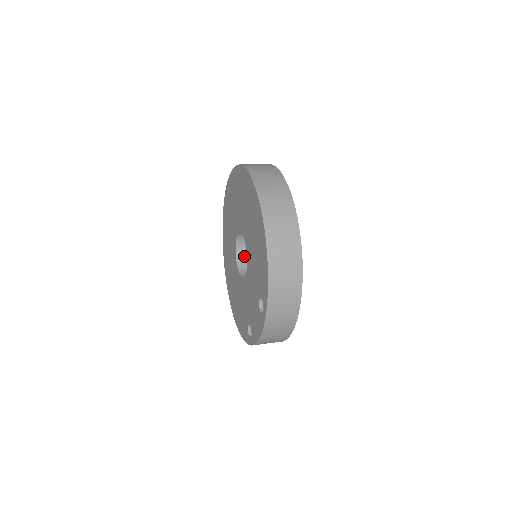
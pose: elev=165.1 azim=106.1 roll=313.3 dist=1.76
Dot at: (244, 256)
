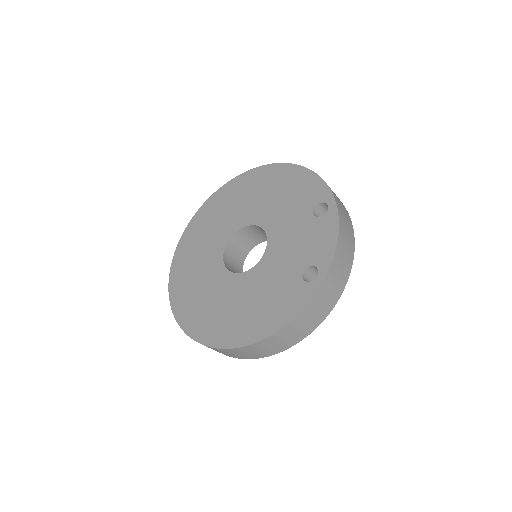
Dot at: occluded
